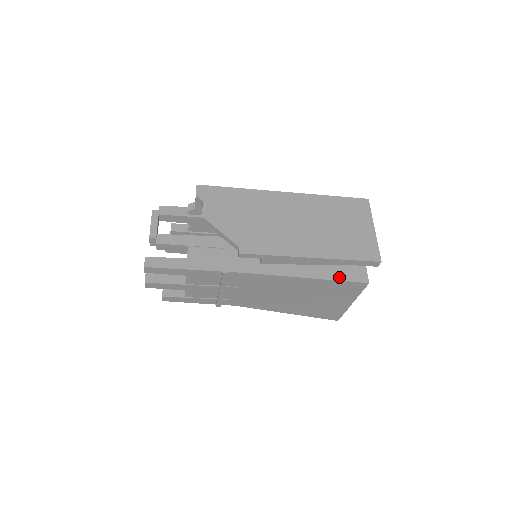
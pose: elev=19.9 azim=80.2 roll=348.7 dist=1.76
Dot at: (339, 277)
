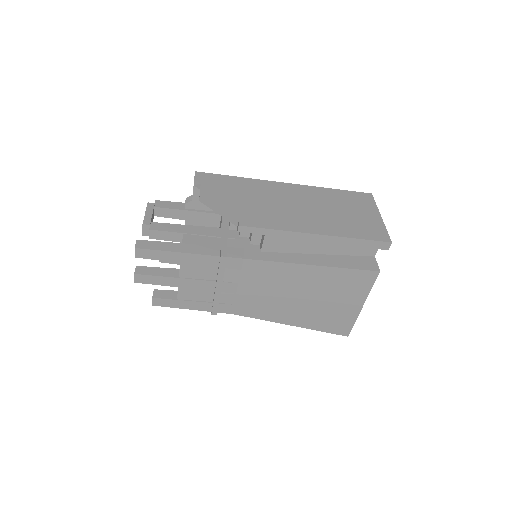
Dot at: (347, 265)
